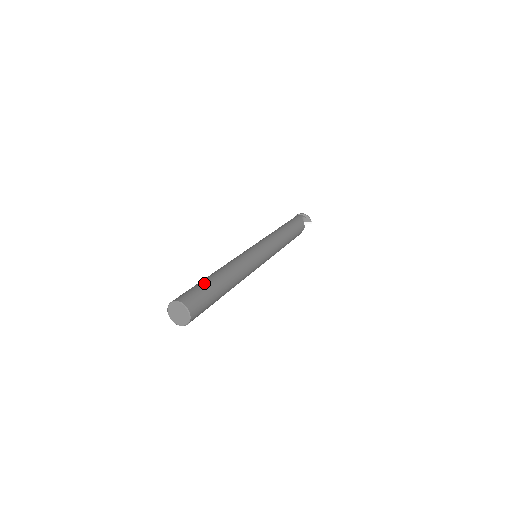
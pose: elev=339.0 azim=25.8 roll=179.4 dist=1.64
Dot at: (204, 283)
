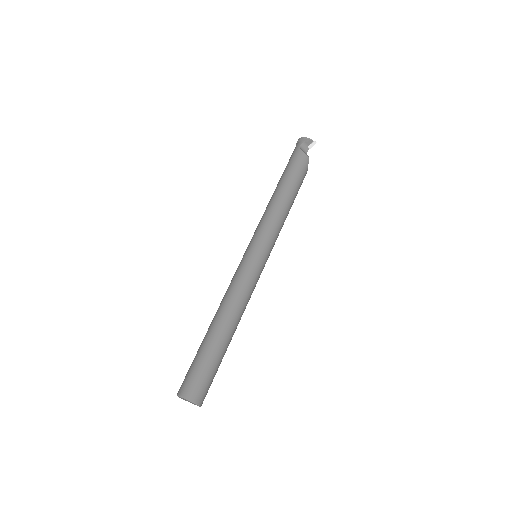
Dot at: (199, 352)
